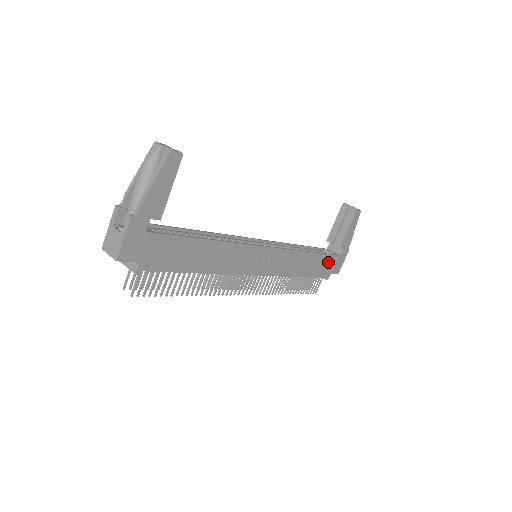
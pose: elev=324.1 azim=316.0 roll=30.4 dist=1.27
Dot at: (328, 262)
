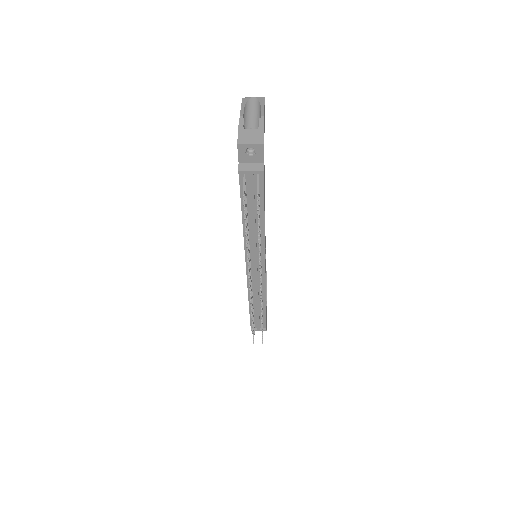
Dot at: occluded
